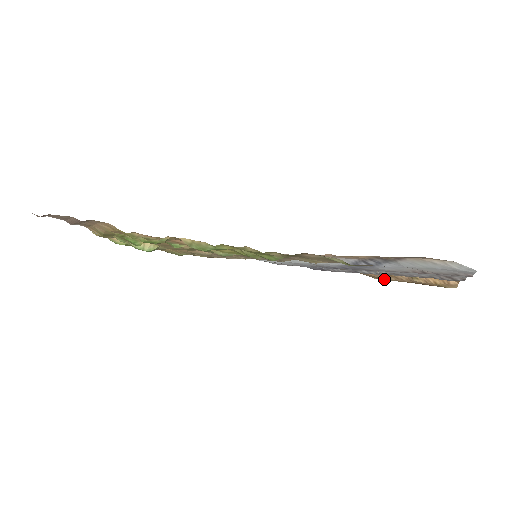
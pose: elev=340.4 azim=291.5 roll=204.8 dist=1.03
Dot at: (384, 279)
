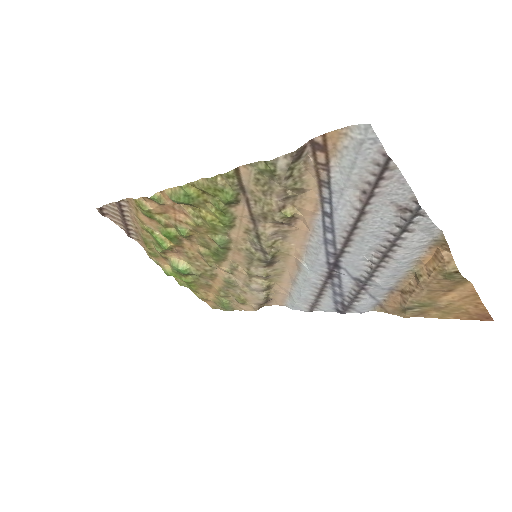
Dot at: (404, 305)
